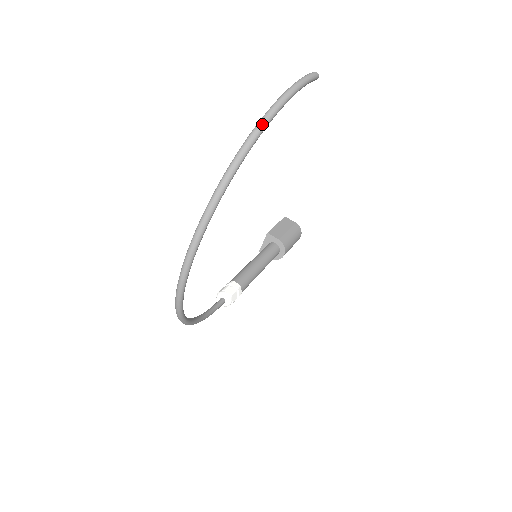
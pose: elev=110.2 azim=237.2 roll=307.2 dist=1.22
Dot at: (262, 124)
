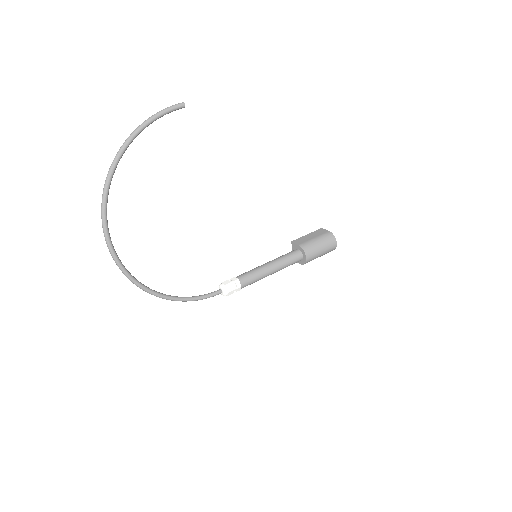
Dot at: (123, 144)
